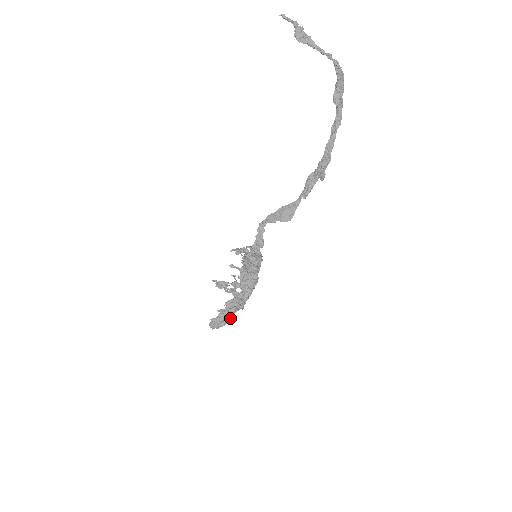
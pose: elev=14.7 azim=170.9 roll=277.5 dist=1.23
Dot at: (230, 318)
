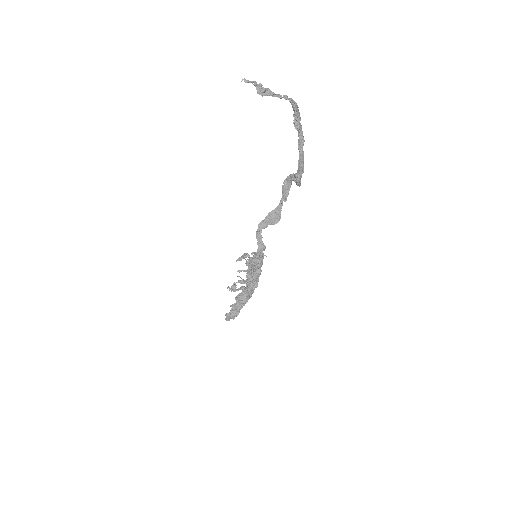
Dot at: (242, 307)
